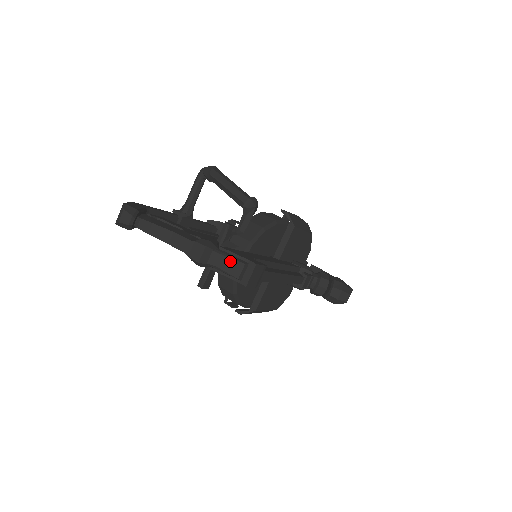
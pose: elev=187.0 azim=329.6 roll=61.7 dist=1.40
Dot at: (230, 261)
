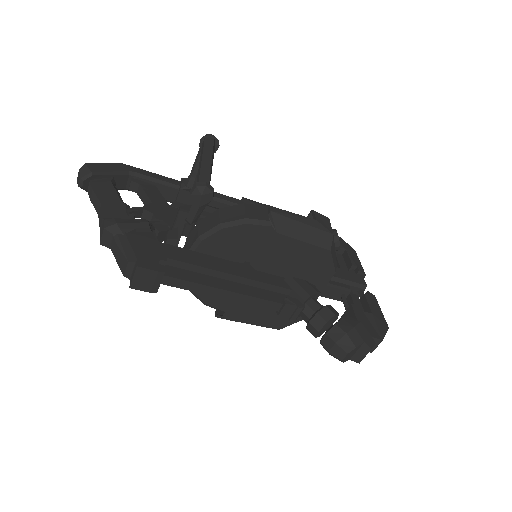
Dot at: (120, 253)
